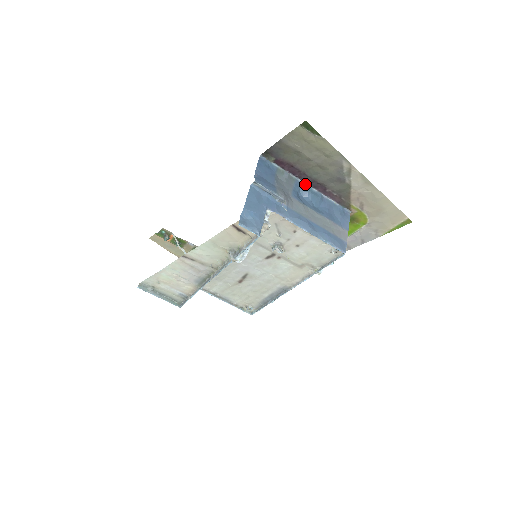
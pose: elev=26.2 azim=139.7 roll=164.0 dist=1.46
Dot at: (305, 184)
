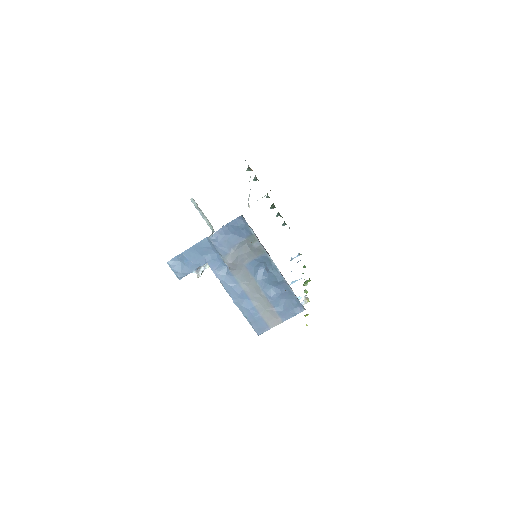
Dot at: (273, 262)
